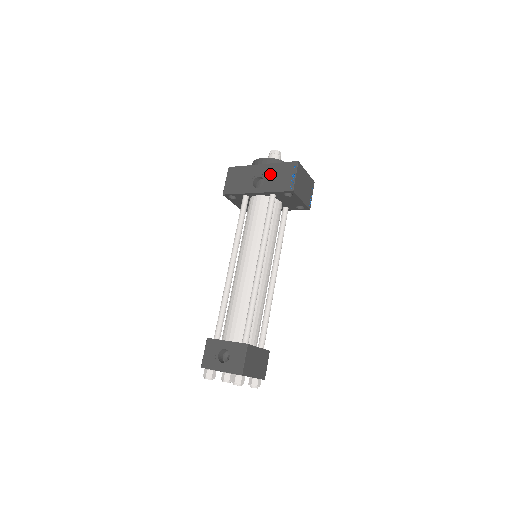
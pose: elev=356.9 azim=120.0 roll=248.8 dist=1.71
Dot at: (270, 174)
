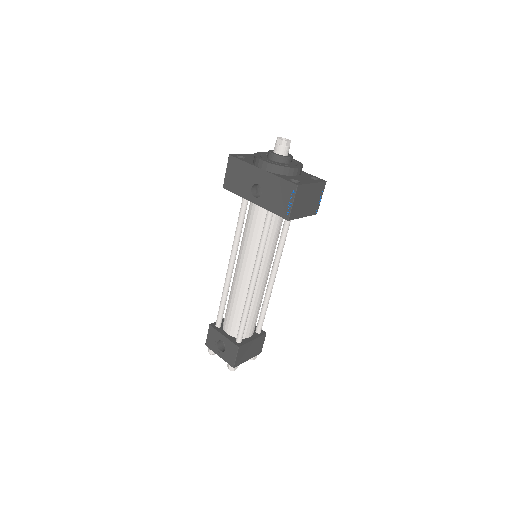
Dot at: (268, 187)
